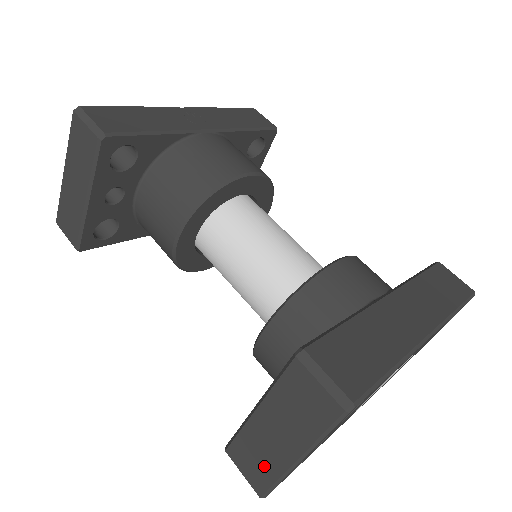
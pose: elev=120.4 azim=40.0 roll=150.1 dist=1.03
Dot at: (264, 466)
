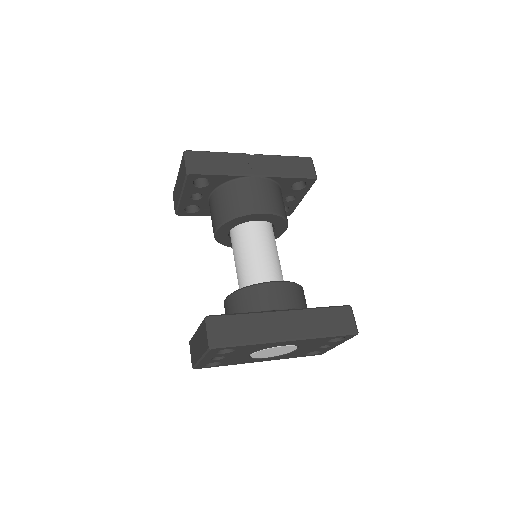
Dot at: (194, 355)
